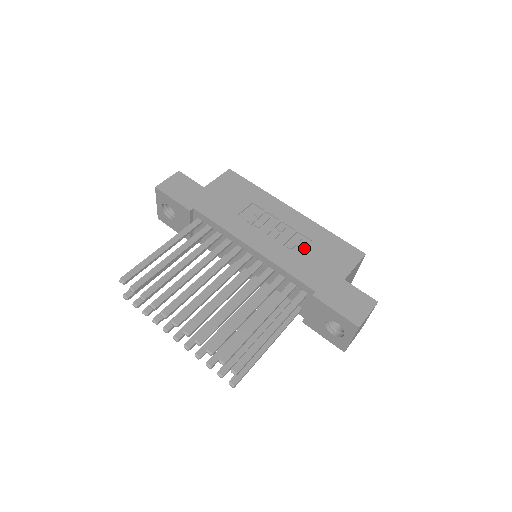
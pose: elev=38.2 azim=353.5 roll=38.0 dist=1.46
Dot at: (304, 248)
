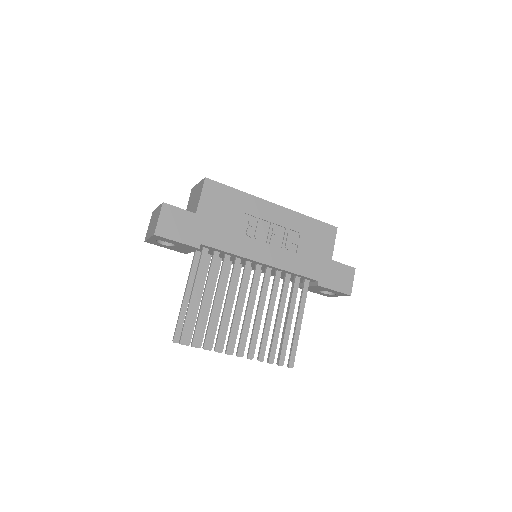
Dot at: (298, 244)
